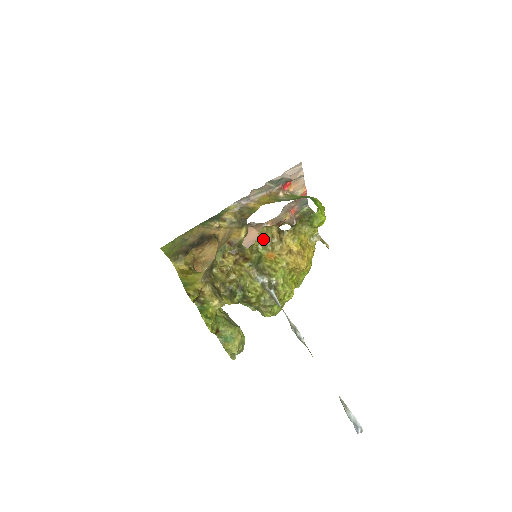
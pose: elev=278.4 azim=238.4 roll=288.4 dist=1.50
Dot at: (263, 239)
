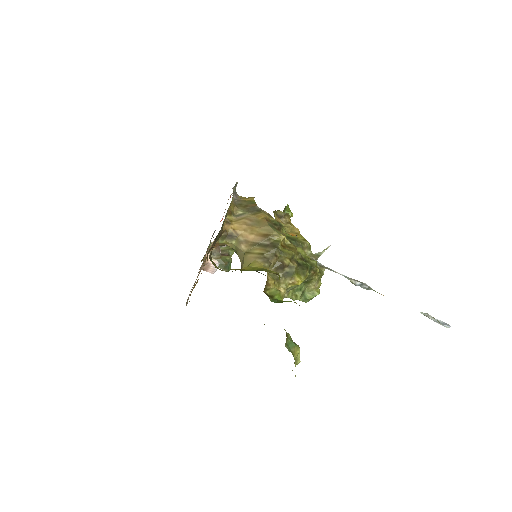
Dot at: occluded
